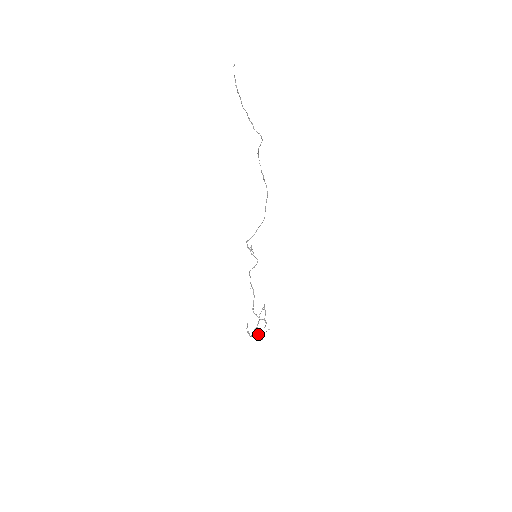
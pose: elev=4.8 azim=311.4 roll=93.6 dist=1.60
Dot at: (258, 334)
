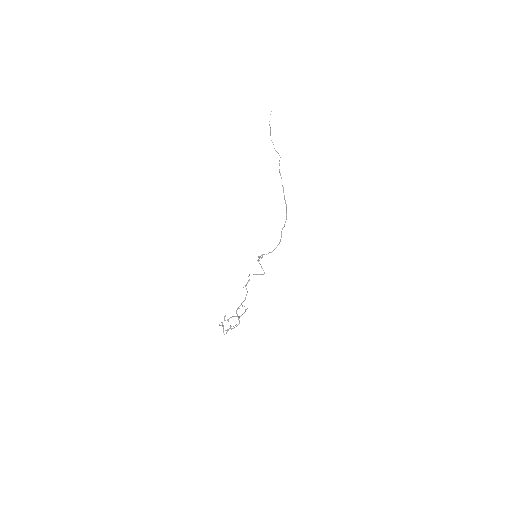
Dot at: occluded
